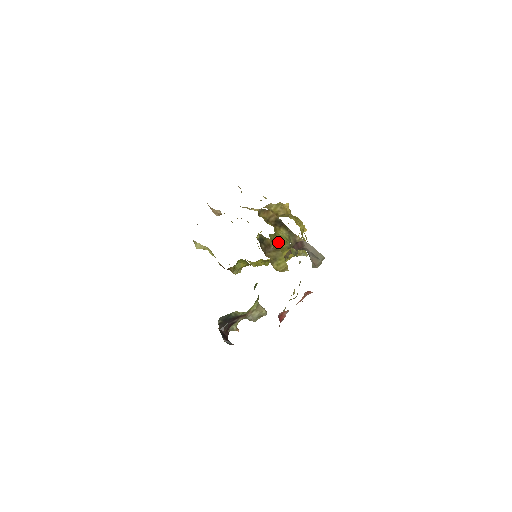
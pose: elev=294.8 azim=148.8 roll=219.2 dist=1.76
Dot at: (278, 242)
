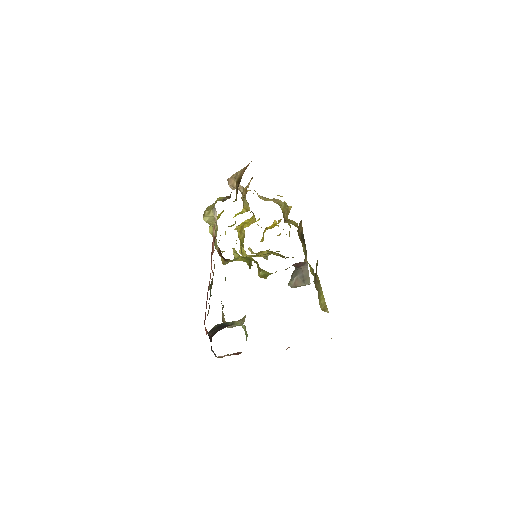
Dot at: (309, 266)
